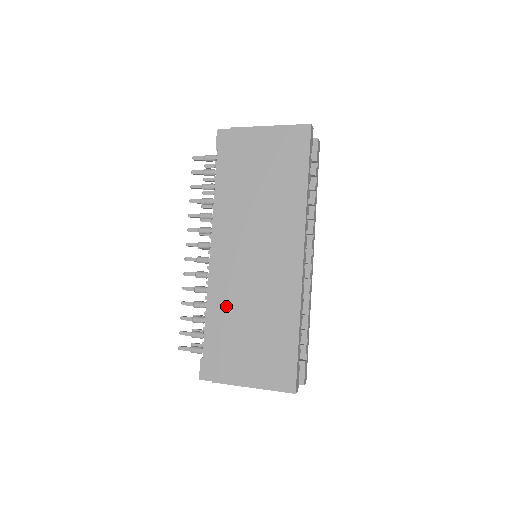
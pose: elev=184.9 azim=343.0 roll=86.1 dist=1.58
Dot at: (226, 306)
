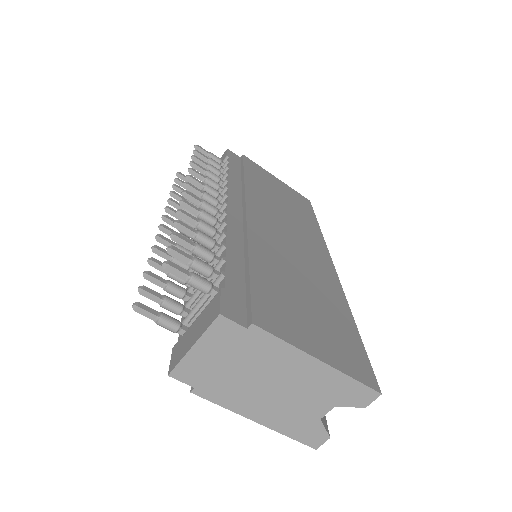
Dot at: (261, 252)
